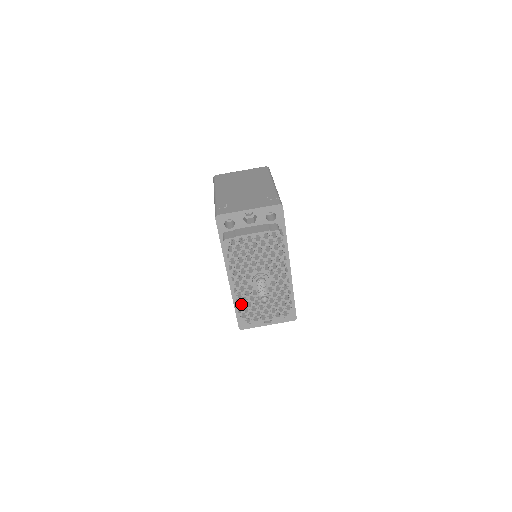
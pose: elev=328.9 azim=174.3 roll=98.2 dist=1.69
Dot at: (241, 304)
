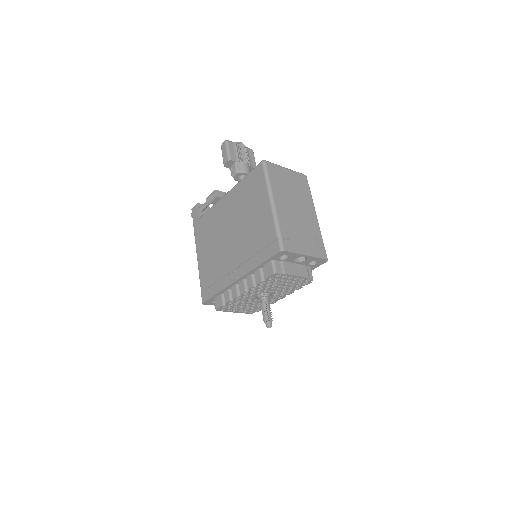
Dot at: occluded
